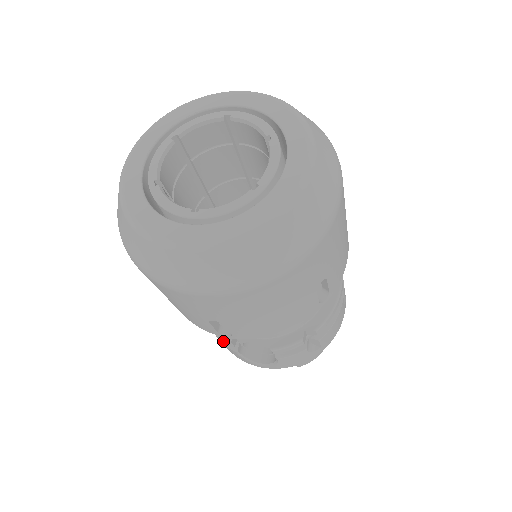
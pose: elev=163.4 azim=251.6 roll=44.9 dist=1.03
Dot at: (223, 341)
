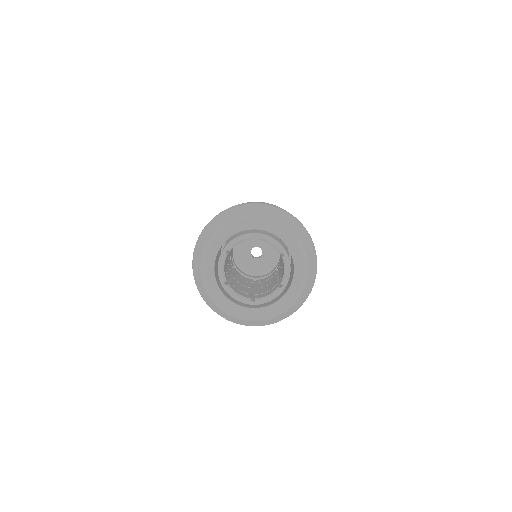
Dot at: occluded
